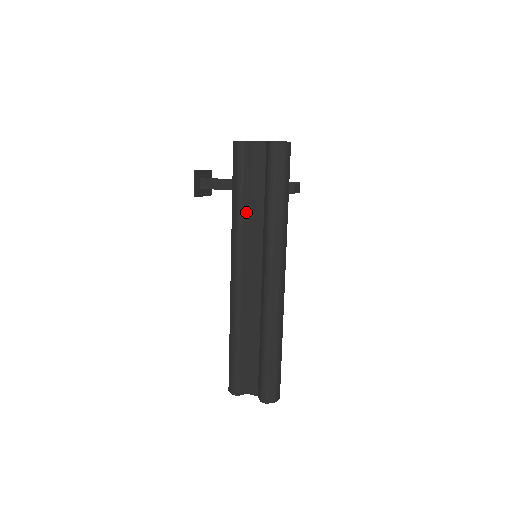
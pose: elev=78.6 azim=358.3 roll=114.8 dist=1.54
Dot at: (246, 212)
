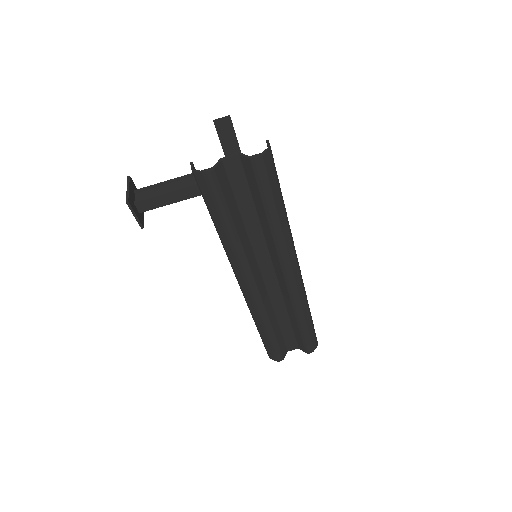
Dot at: (241, 234)
